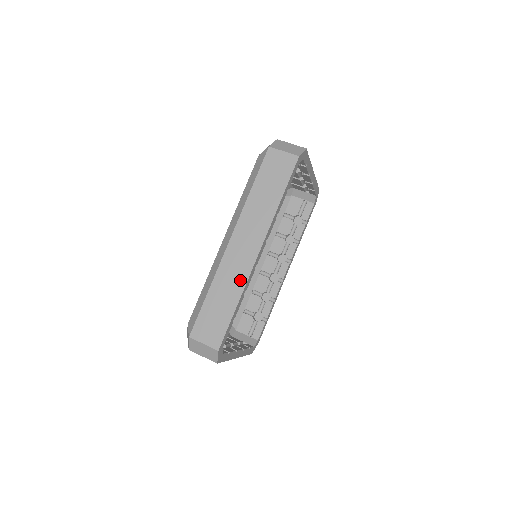
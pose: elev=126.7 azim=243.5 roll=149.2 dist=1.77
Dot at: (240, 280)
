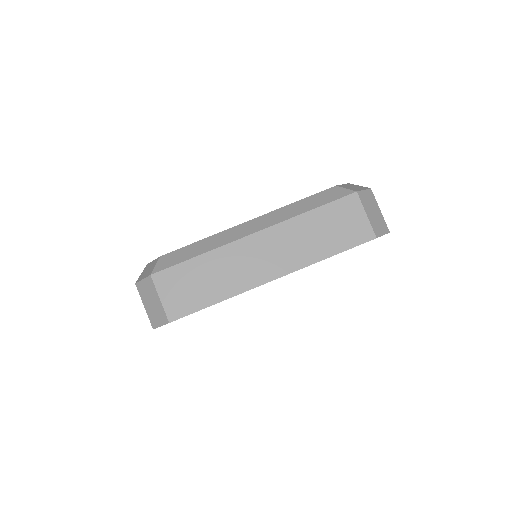
Dot at: occluded
